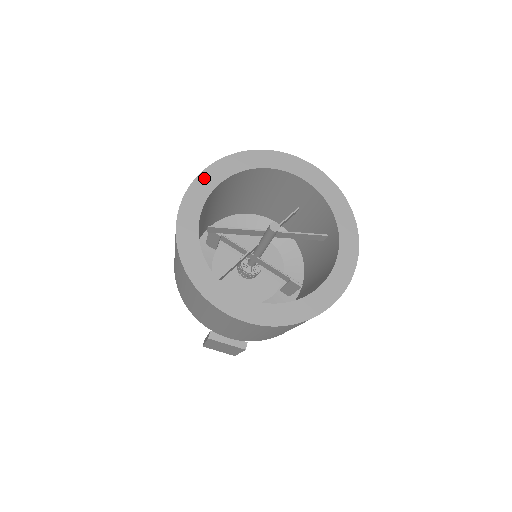
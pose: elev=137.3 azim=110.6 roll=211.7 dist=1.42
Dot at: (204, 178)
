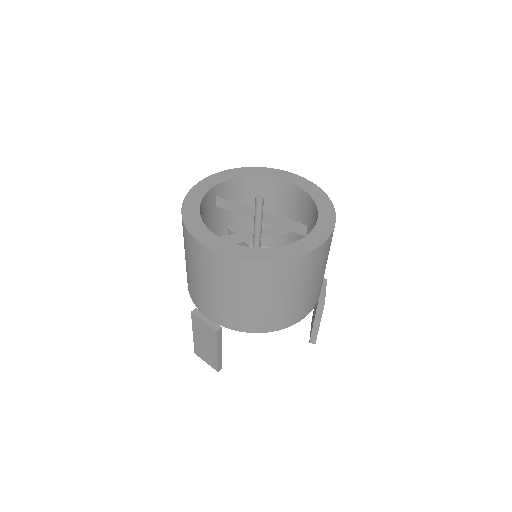
Dot at: (229, 172)
